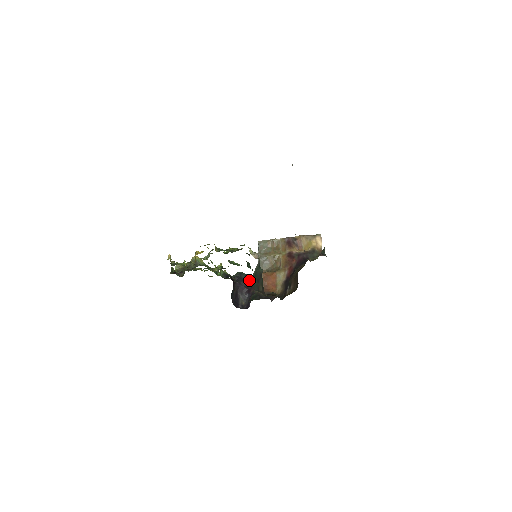
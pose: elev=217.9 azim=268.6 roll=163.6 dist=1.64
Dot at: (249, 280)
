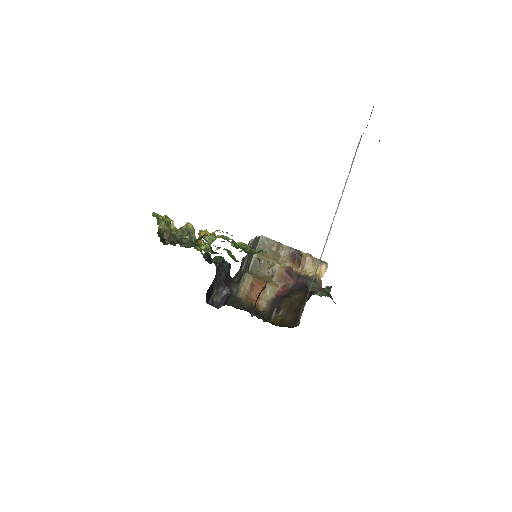
Dot at: occluded
